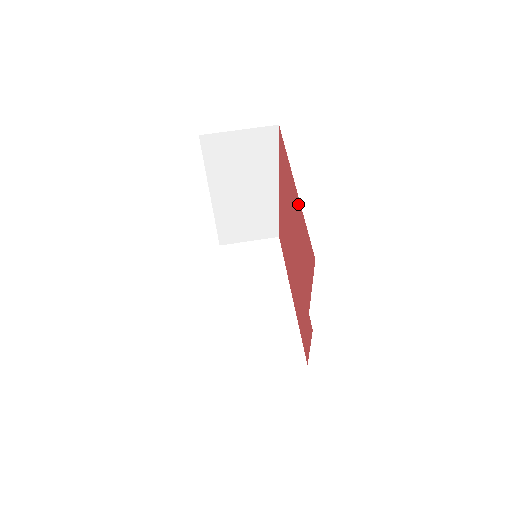
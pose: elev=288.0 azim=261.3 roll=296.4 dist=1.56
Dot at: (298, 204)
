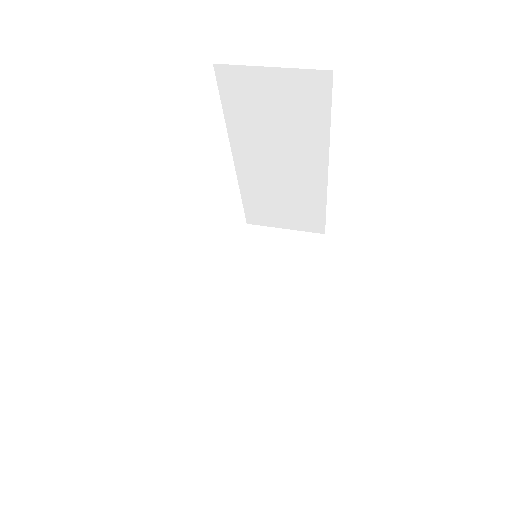
Dot at: occluded
